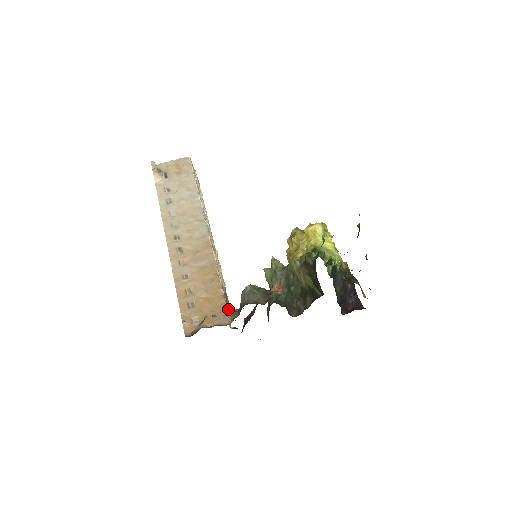
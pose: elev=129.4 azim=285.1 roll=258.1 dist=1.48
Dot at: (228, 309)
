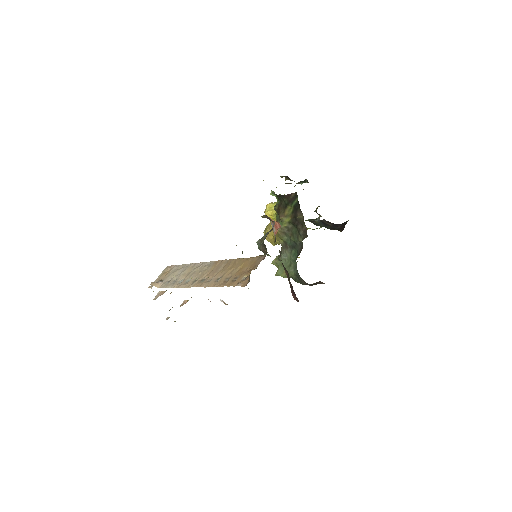
Dot at: (258, 256)
